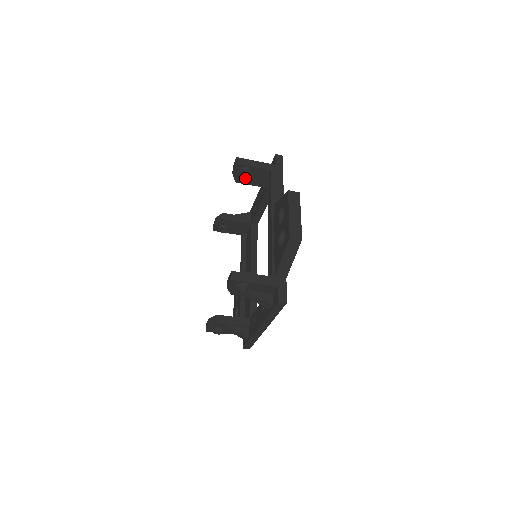
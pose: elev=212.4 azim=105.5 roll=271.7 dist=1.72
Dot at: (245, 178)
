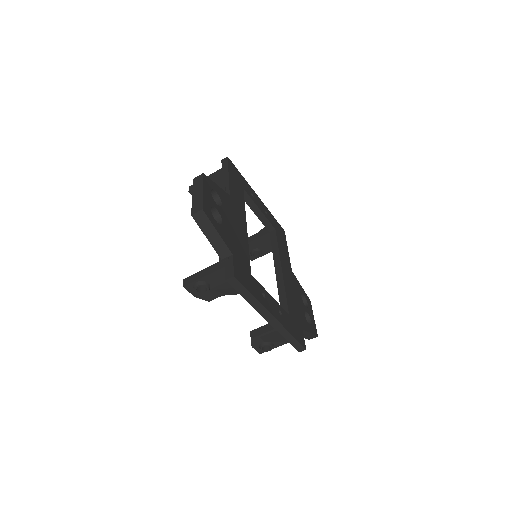
Dot at: occluded
